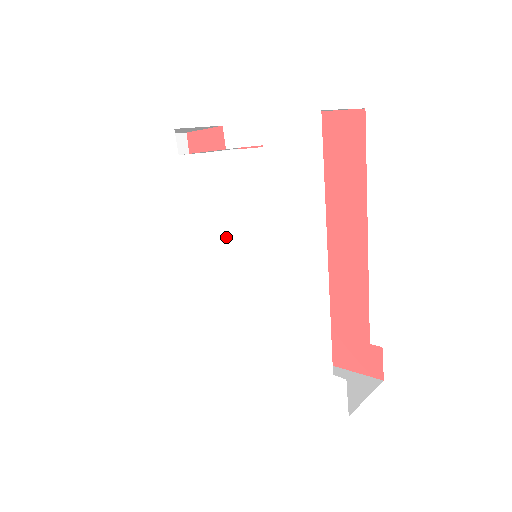
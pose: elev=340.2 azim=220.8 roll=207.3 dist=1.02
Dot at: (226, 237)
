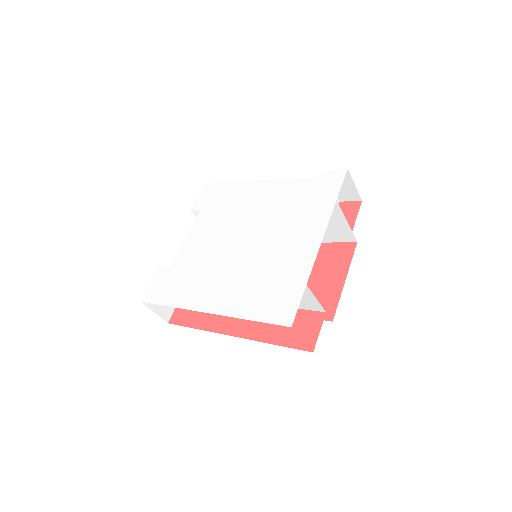
Dot at: (227, 239)
